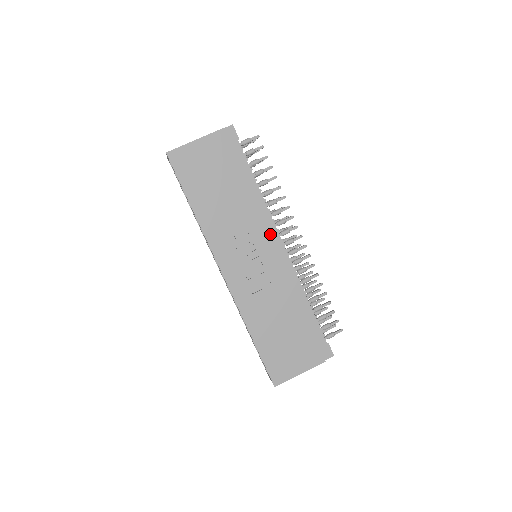
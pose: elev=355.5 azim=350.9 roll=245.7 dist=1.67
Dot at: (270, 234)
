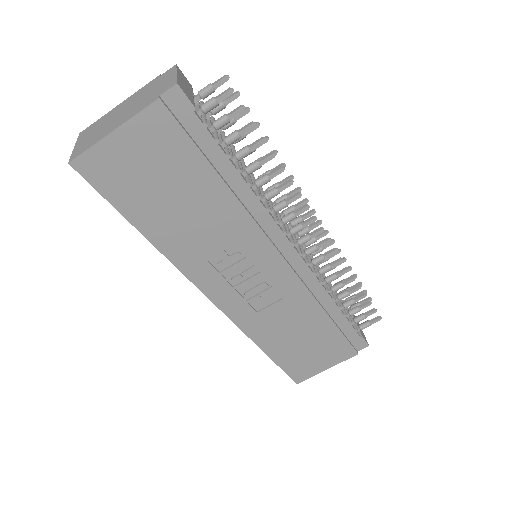
Dot at: (273, 241)
